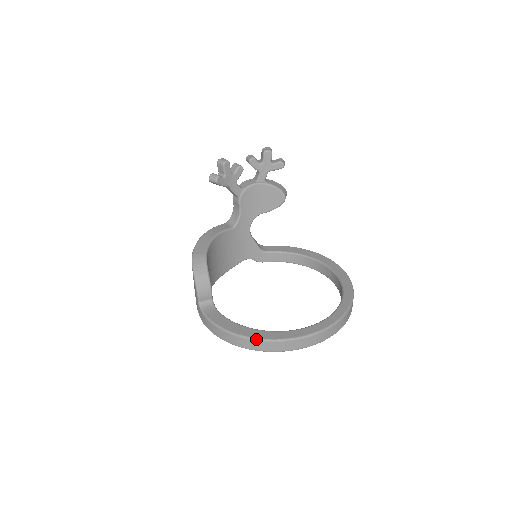
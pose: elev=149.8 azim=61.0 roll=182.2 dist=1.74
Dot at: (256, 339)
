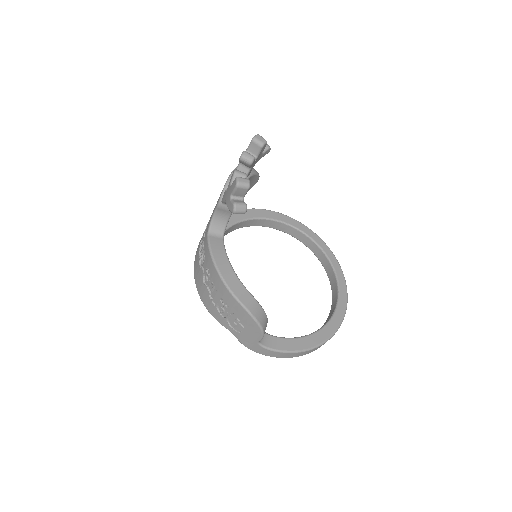
Dot at: occluded
